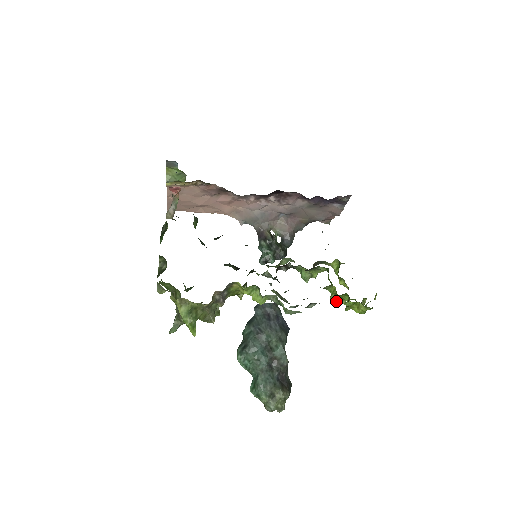
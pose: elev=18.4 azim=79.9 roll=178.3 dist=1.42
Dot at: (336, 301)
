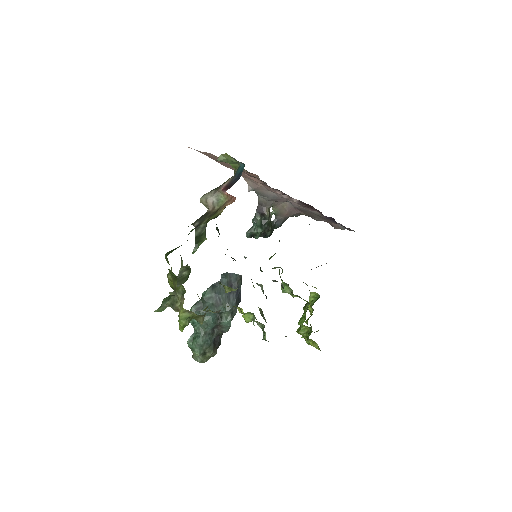
Dot at: (301, 334)
